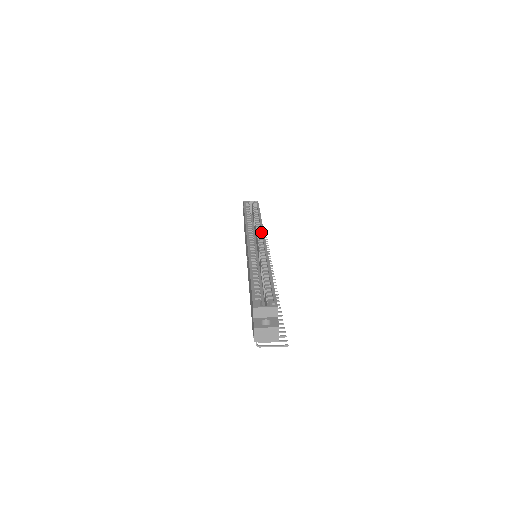
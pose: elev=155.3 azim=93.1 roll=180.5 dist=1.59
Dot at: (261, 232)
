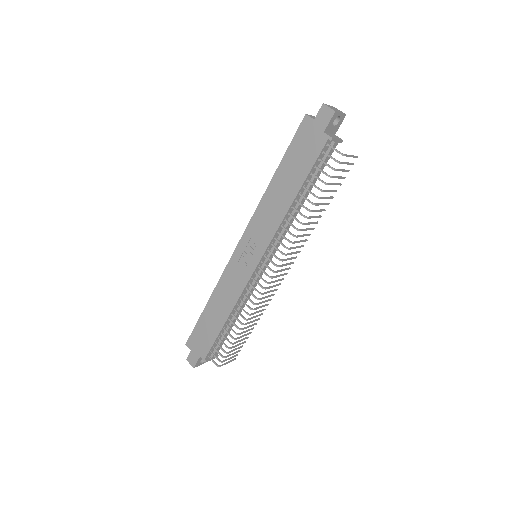
Dot at: occluded
